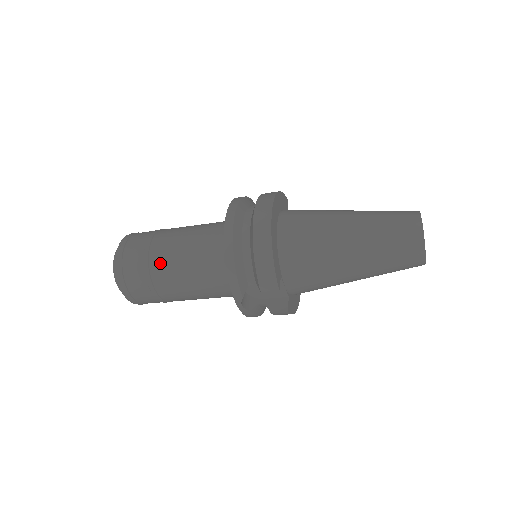
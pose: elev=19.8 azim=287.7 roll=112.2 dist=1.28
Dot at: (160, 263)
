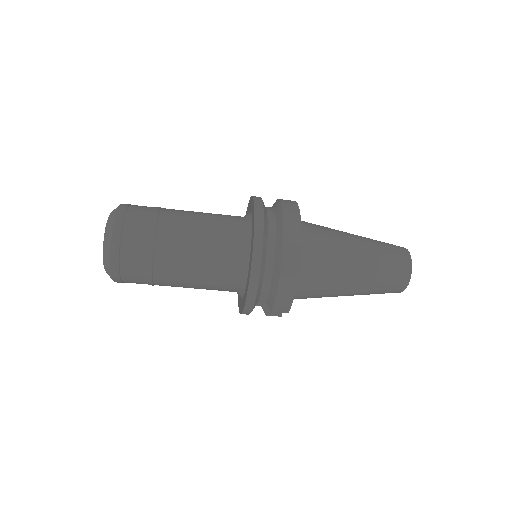
Dot at: (167, 264)
